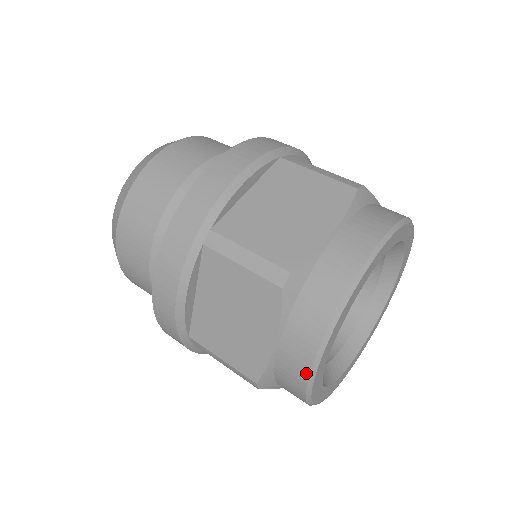
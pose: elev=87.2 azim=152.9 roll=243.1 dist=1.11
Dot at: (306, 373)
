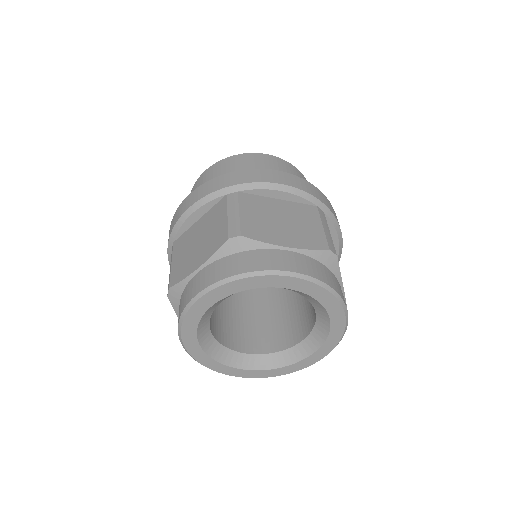
Dot at: (192, 297)
